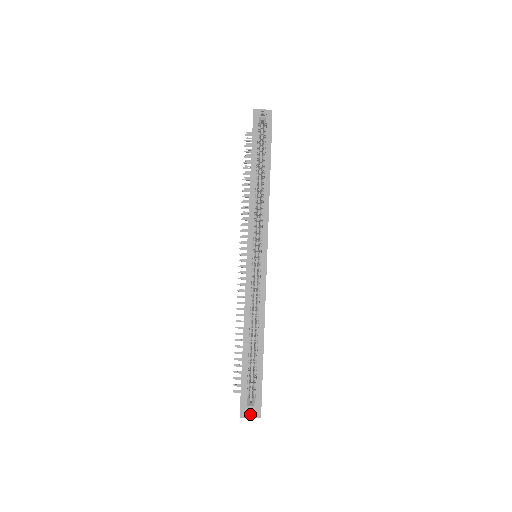
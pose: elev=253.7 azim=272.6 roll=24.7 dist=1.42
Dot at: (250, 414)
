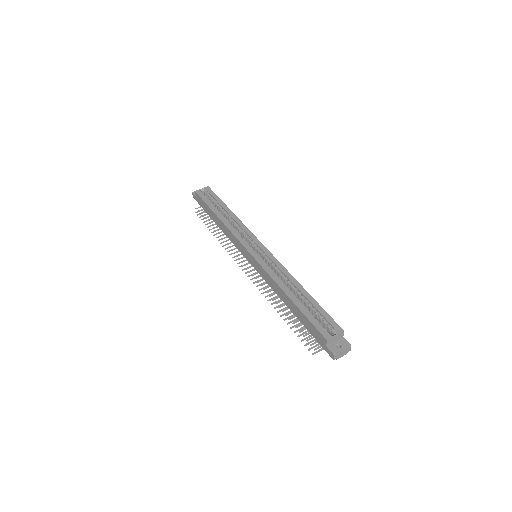
Dot at: (340, 348)
